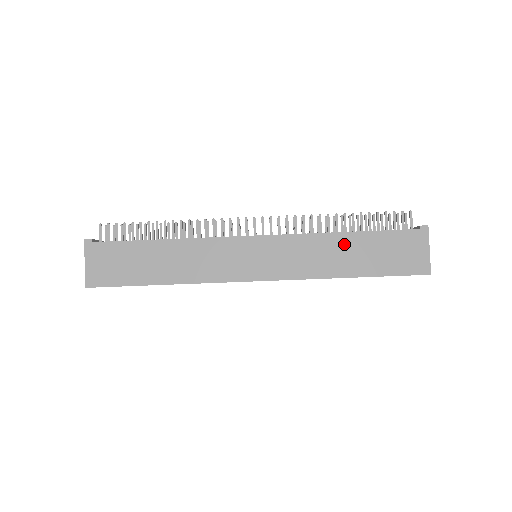
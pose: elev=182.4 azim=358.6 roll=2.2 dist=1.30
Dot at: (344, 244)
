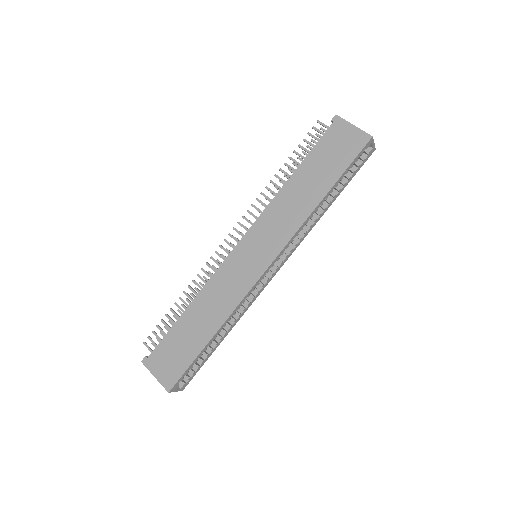
Dot at: (297, 184)
